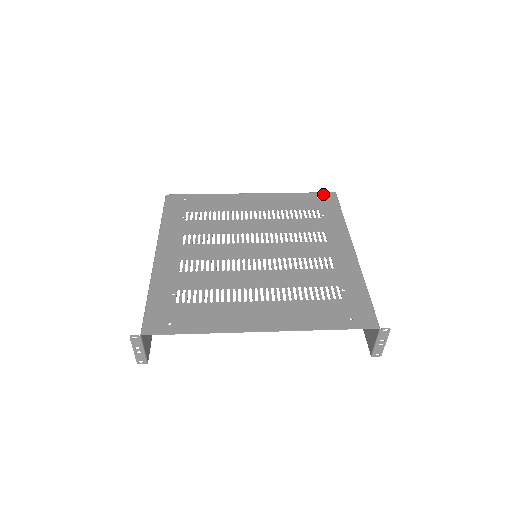
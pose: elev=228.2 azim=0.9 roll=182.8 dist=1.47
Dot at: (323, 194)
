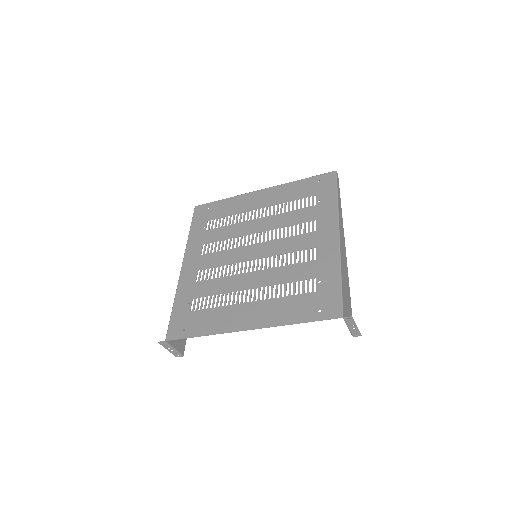
Dot at: (324, 176)
